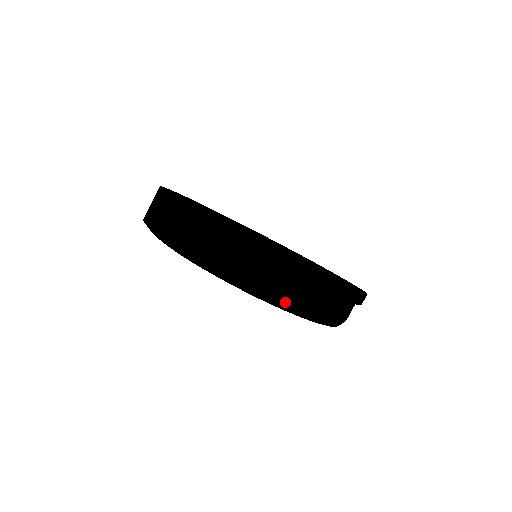
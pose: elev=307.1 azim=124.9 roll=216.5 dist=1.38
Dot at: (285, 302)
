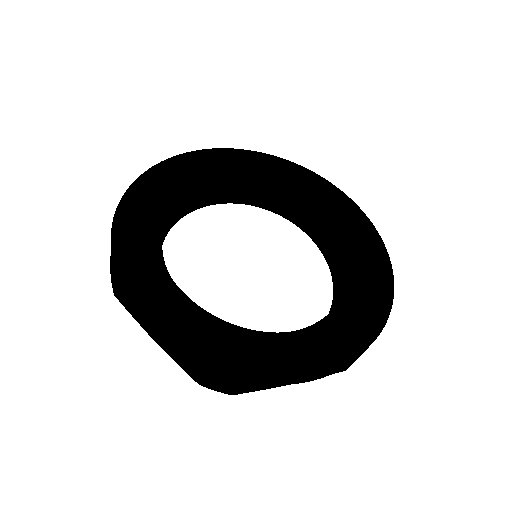
Dot at: occluded
